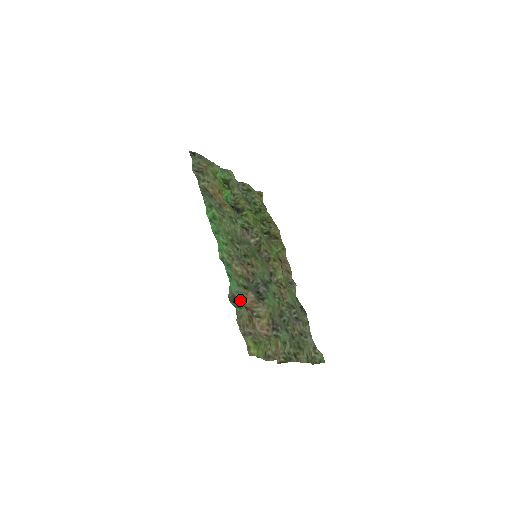
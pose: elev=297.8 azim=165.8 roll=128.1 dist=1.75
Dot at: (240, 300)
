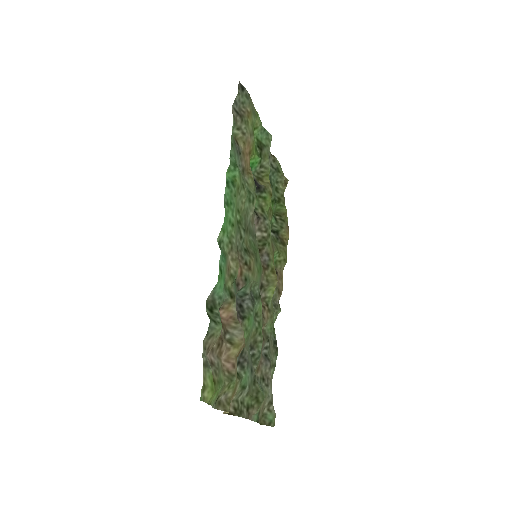
Dot at: occluded
